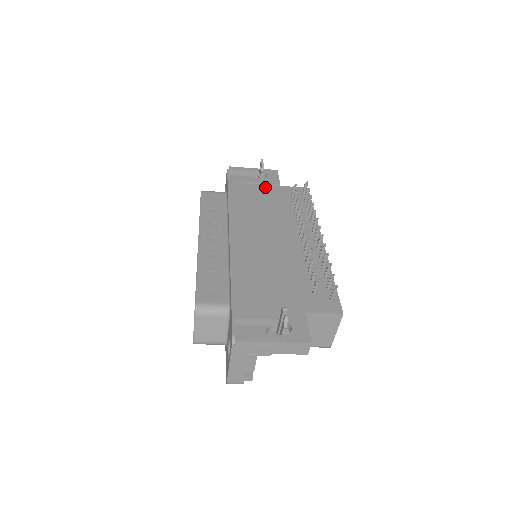
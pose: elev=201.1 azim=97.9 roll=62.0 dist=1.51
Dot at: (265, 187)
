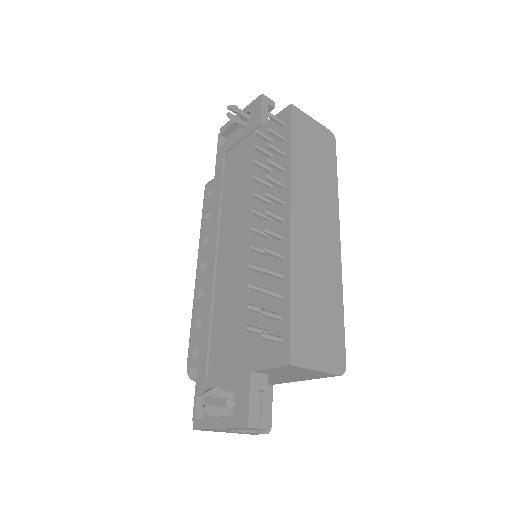
Dot at: (247, 141)
